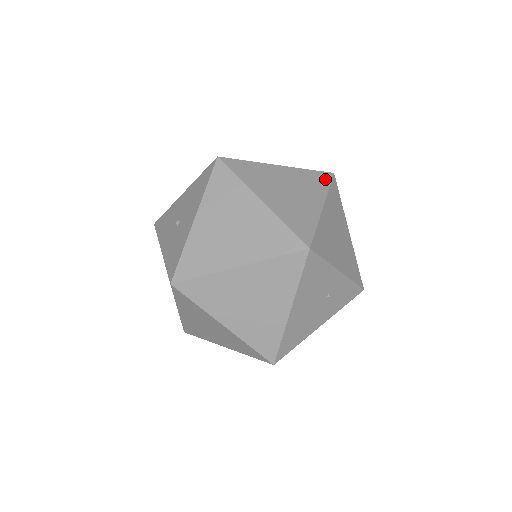
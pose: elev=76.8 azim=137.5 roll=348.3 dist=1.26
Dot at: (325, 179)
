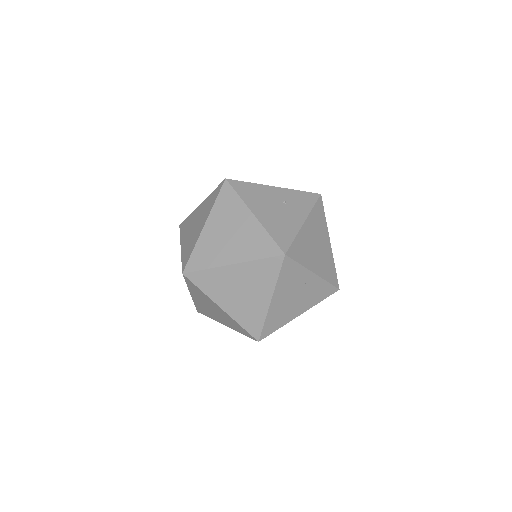
Dot at: occluded
